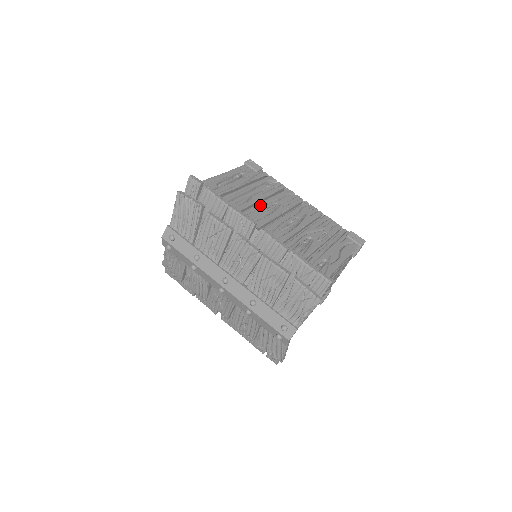
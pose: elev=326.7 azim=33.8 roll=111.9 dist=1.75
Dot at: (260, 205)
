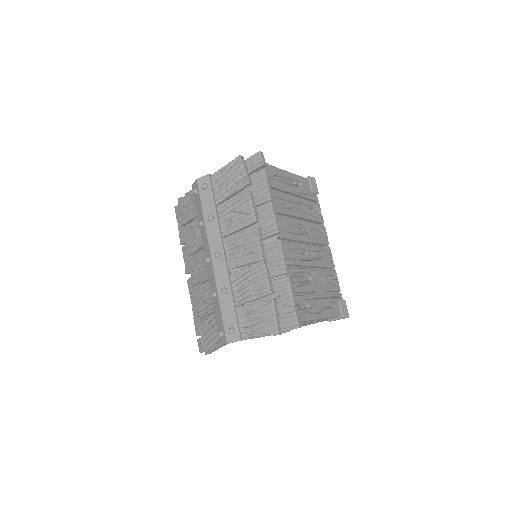
Dot at: (294, 220)
